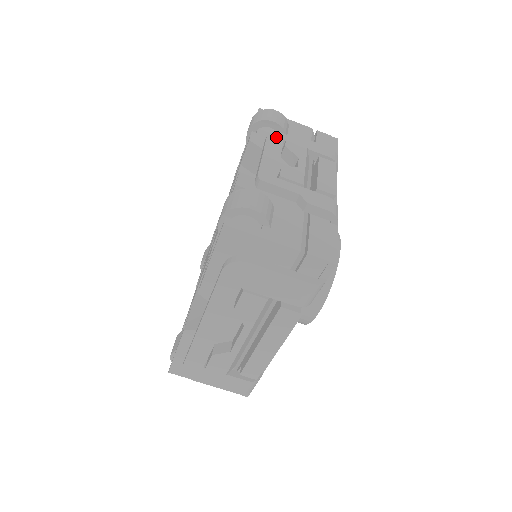
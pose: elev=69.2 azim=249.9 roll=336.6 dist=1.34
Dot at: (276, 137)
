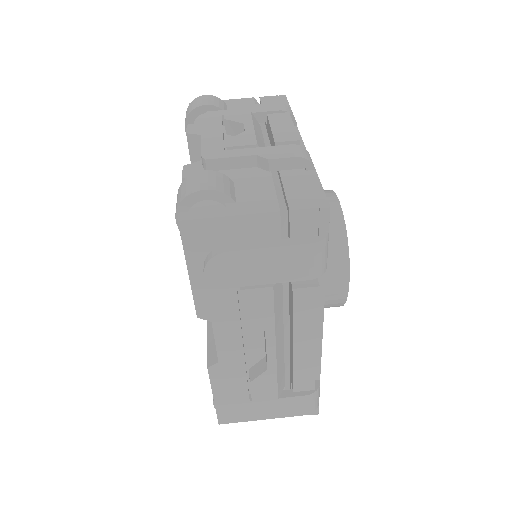
Dot at: (212, 116)
